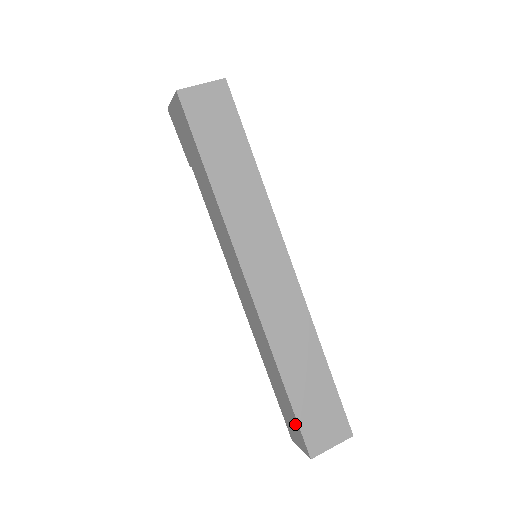
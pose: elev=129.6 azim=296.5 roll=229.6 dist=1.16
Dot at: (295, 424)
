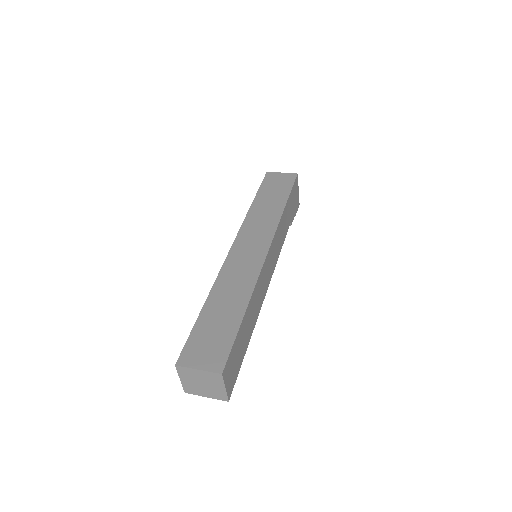
Dot at: occluded
